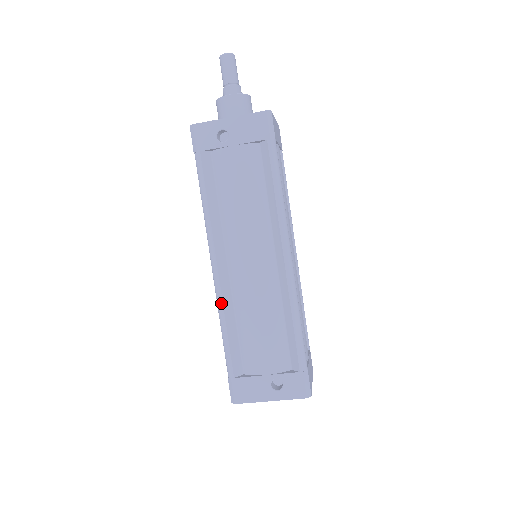
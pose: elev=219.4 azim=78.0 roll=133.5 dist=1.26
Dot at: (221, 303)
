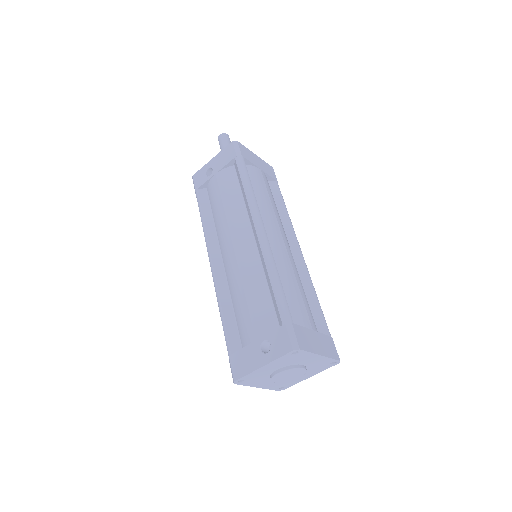
Dot at: (217, 290)
